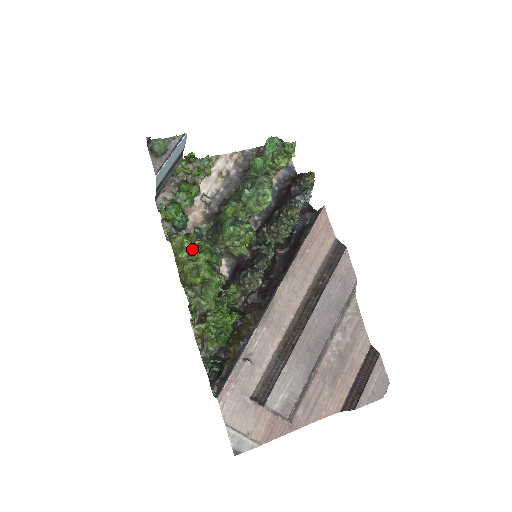
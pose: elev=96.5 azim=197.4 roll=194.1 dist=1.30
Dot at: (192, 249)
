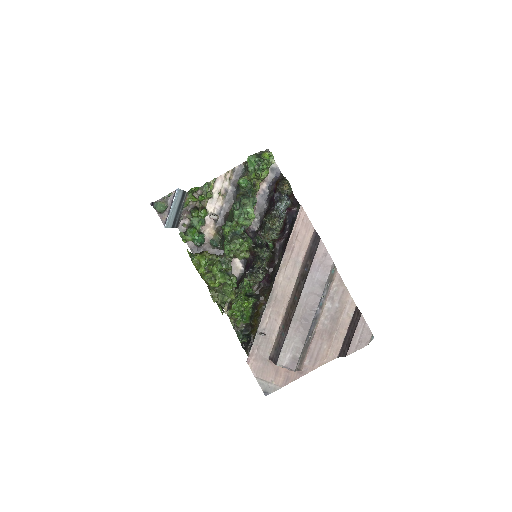
Dot at: (207, 264)
